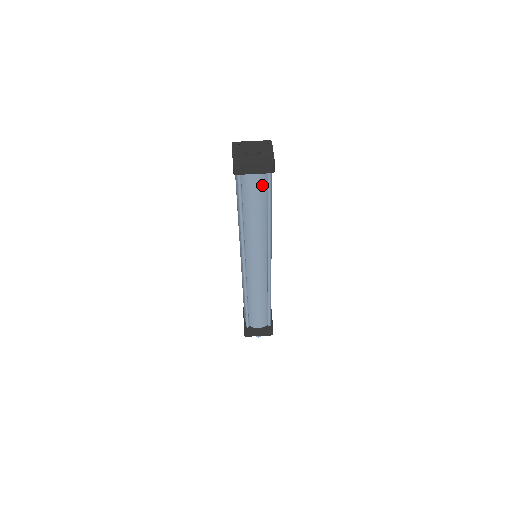
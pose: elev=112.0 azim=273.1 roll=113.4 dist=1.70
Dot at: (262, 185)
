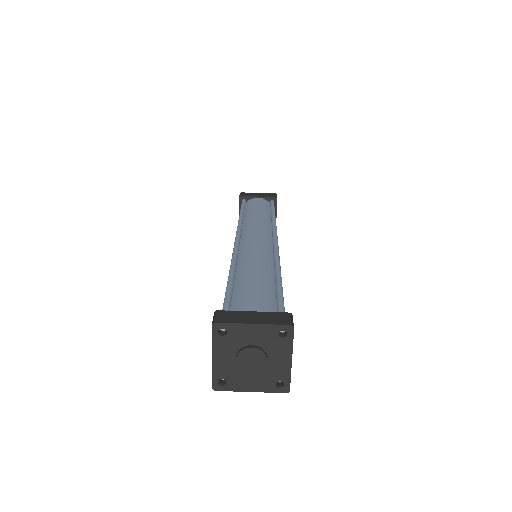
Dot at: occluded
